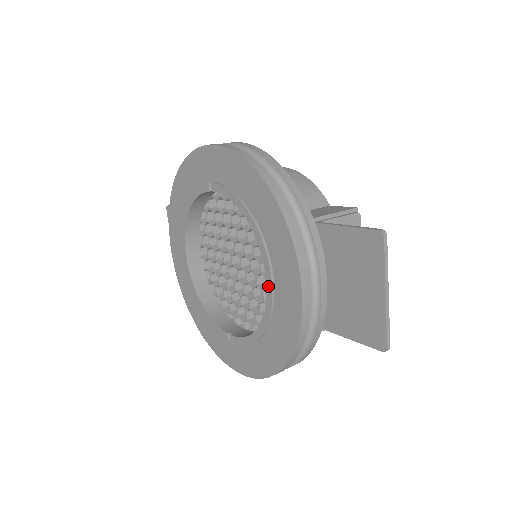
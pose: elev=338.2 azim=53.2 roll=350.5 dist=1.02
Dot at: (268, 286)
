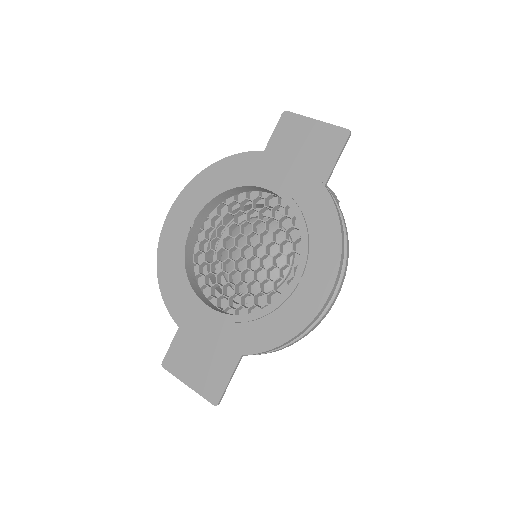
Dot at: (273, 189)
